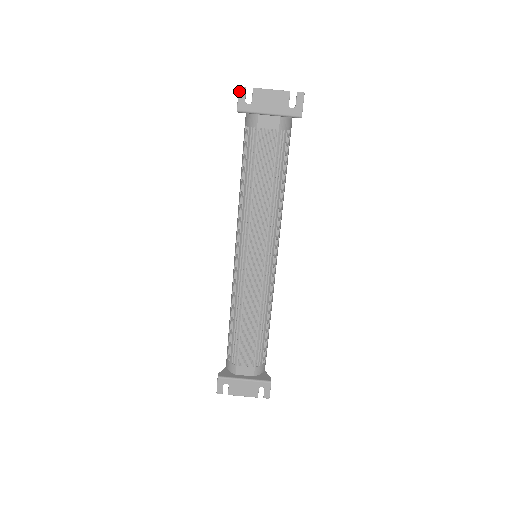
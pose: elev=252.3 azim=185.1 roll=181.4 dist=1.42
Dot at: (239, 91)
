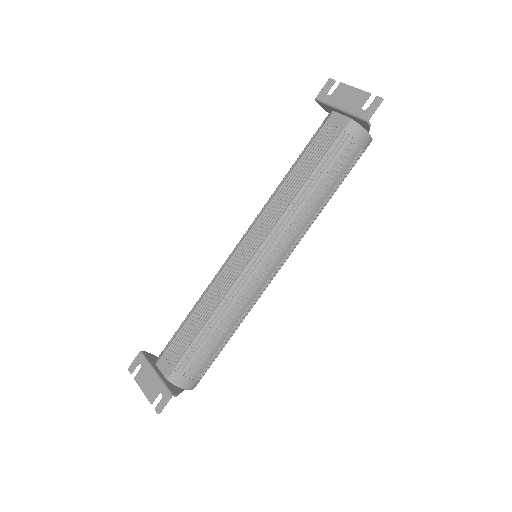
Dot at: (327, 82)
